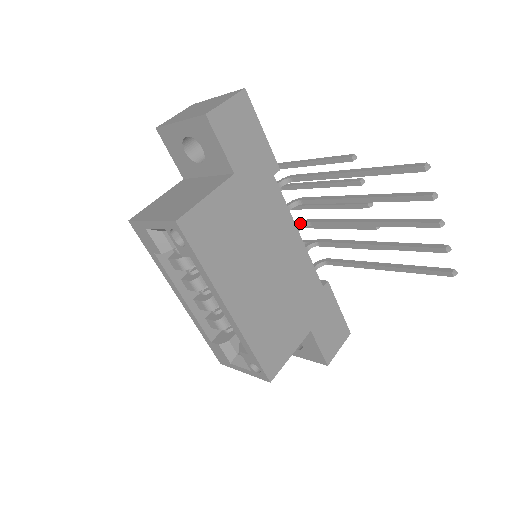
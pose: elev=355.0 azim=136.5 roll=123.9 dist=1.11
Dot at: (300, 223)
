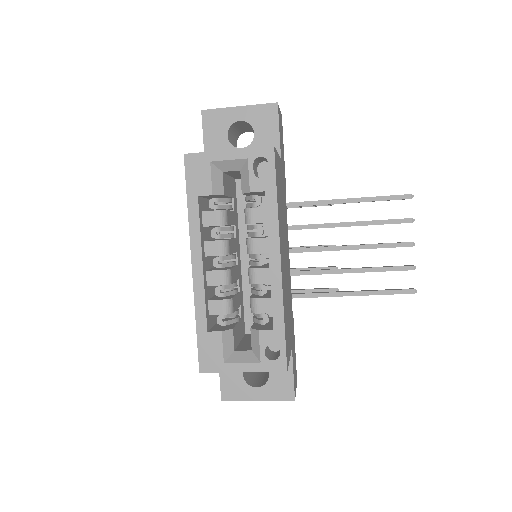
Dot at: occluded
